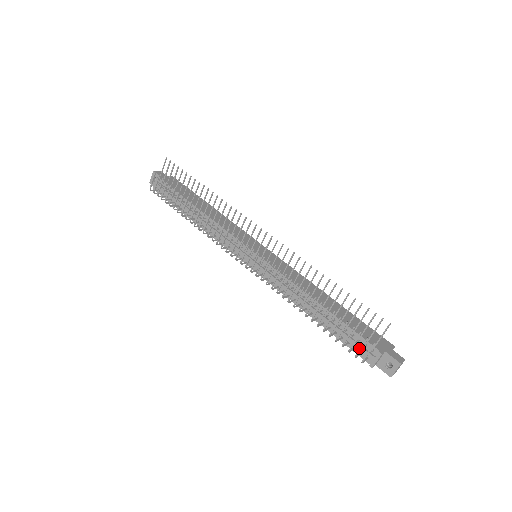
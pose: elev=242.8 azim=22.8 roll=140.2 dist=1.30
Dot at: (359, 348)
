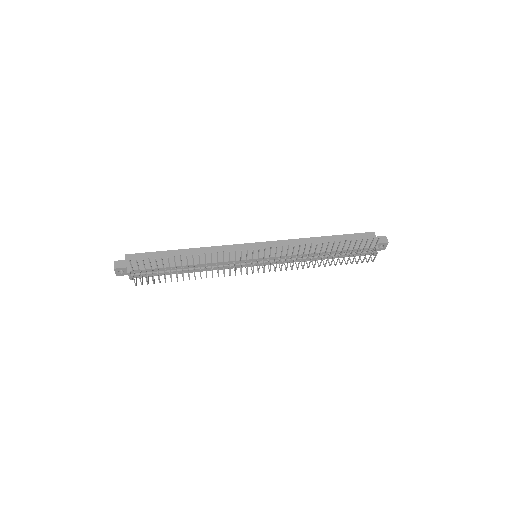
Dot at: (363, 254)
